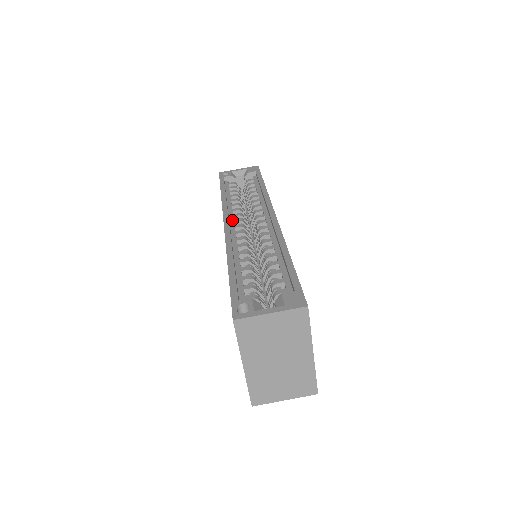
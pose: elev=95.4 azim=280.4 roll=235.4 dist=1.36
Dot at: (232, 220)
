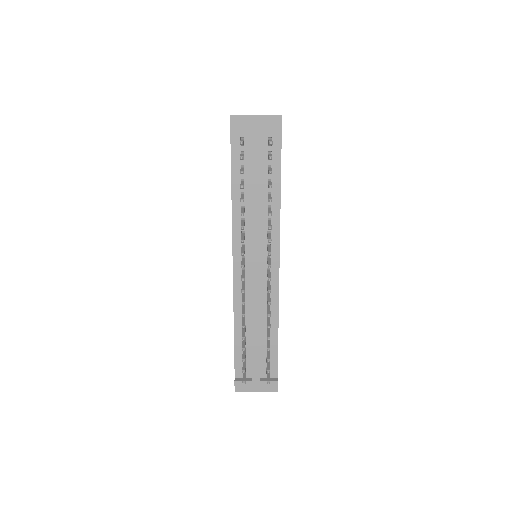
Dot at: occluded
